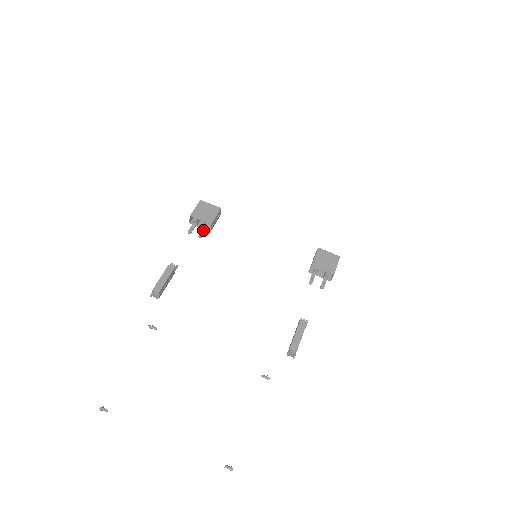
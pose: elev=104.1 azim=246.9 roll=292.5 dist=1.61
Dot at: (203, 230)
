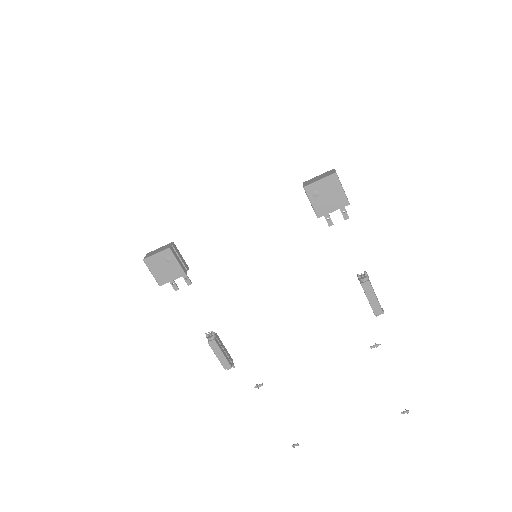
Dot at: (183, 276)
